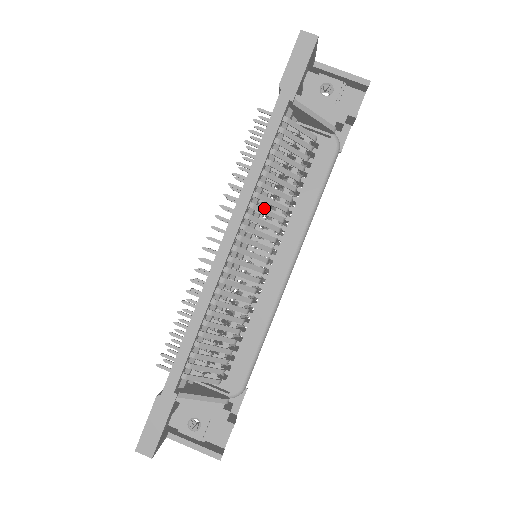
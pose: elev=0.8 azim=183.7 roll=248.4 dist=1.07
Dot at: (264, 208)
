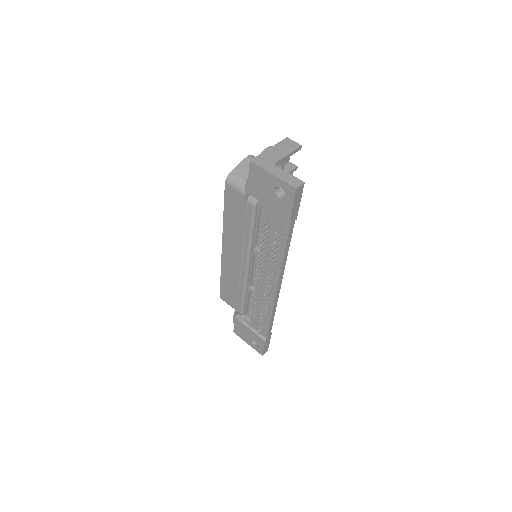
Dot at: occluded
